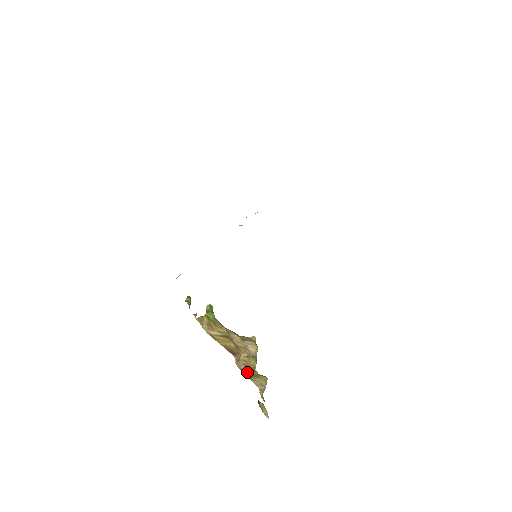
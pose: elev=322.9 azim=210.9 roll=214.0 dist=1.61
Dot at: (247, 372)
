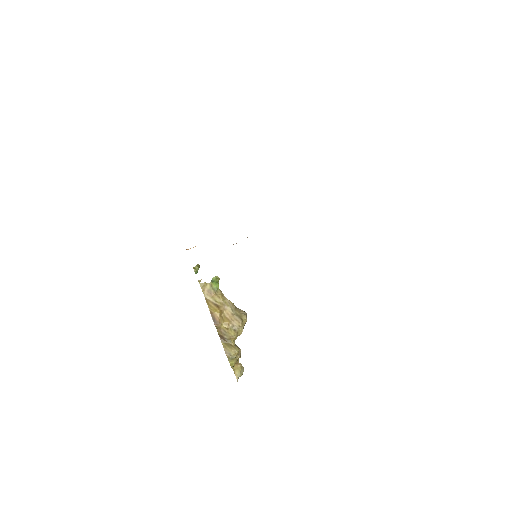
Dot at: (224, 339)
